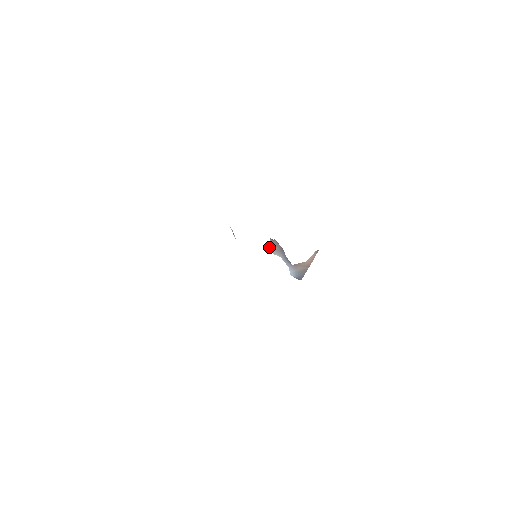
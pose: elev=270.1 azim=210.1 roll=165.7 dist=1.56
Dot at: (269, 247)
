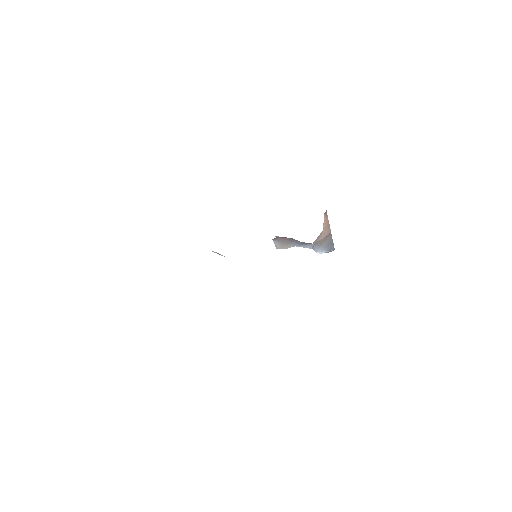
Dot at: (276, 247)
